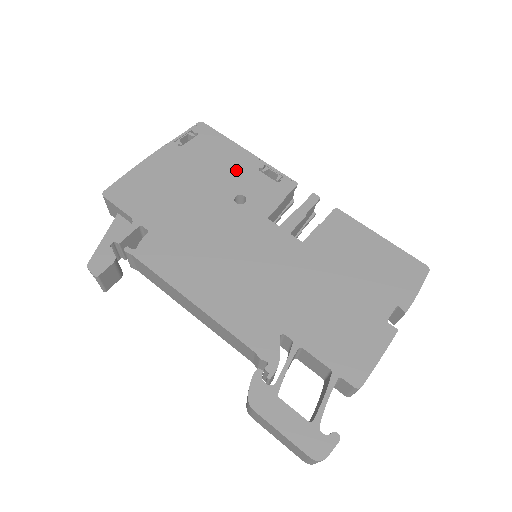
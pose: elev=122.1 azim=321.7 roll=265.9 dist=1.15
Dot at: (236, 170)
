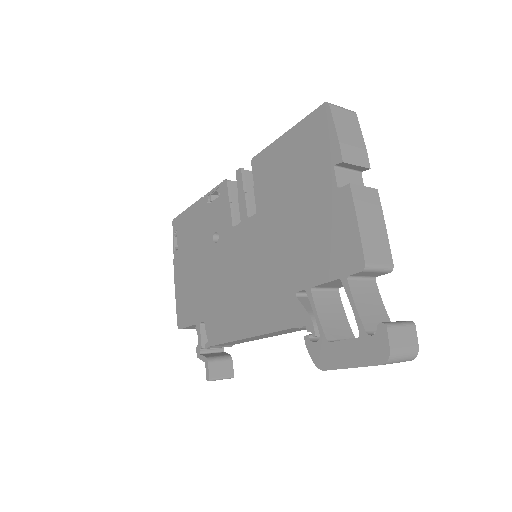
Dot at: (201, 223)
